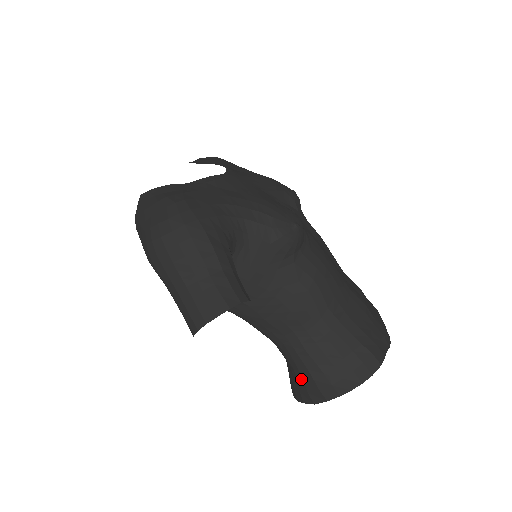
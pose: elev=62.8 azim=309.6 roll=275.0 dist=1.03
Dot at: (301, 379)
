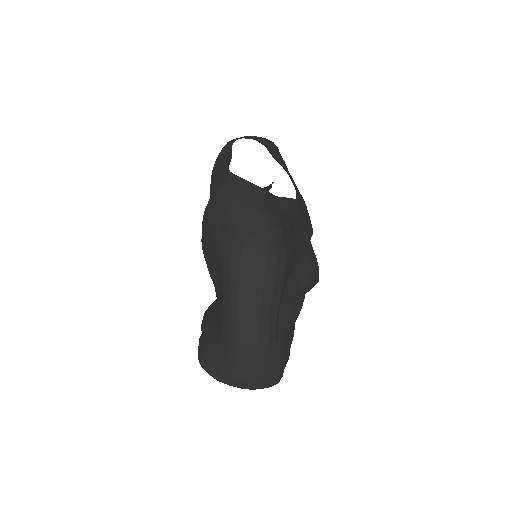
Dot at: (222, 361)
